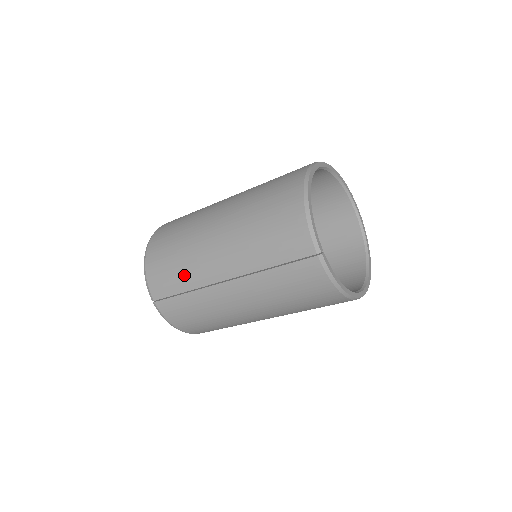
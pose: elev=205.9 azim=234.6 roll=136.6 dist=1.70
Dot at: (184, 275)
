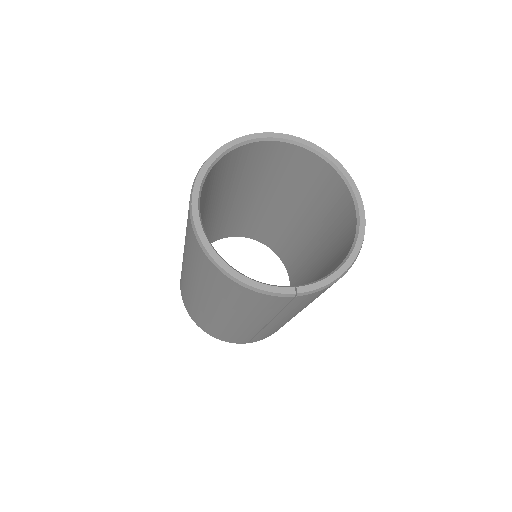
Dot at: (240, 334)
